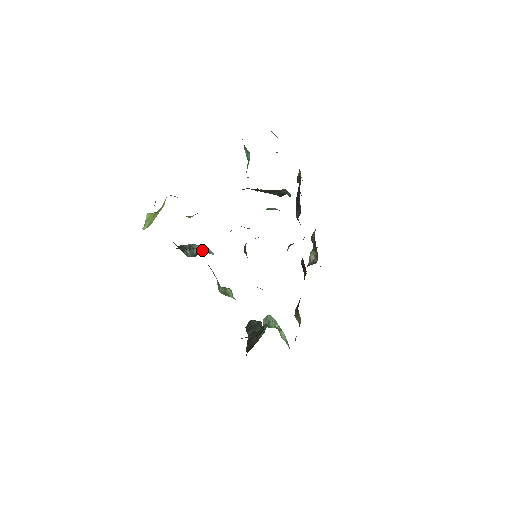
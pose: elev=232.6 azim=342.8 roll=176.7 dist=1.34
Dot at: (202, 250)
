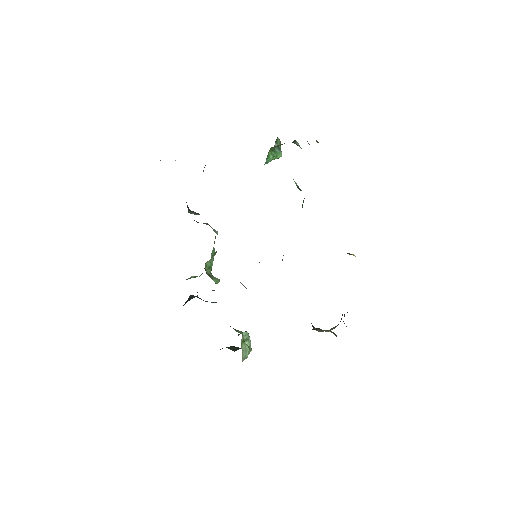
Dot at: occluded
